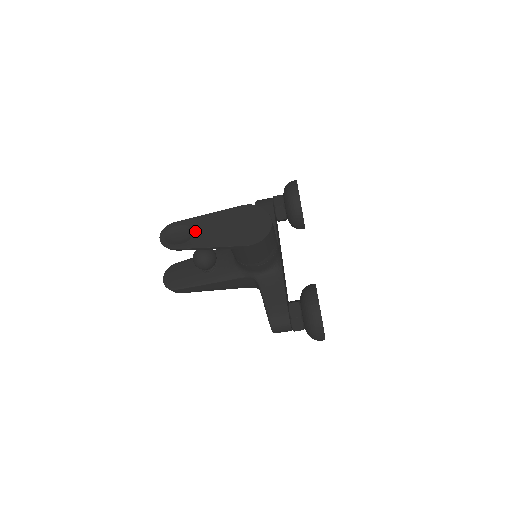
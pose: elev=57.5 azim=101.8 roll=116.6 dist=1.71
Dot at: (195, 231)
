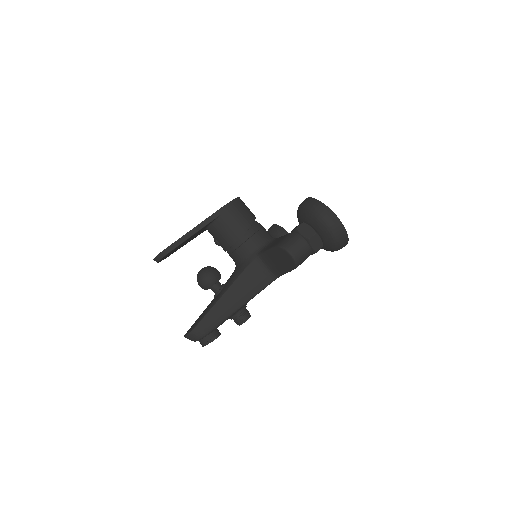
Dot at: occluded
